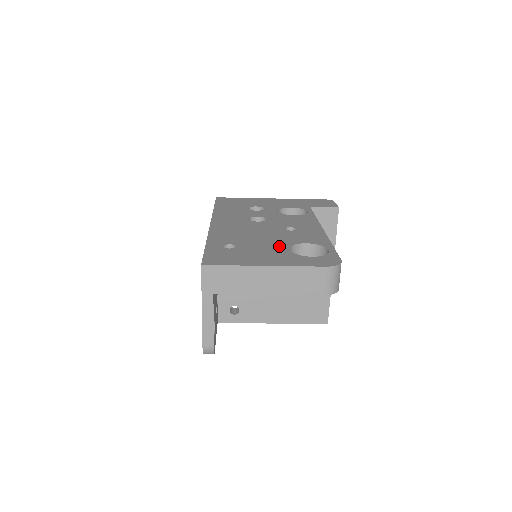
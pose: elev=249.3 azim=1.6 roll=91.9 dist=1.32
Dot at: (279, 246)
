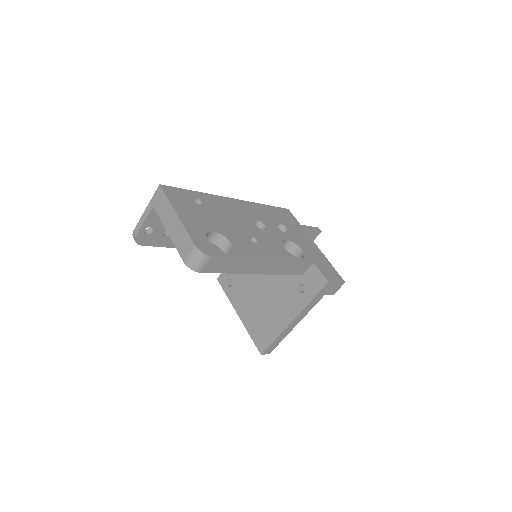
Dot at: (215, 227)
